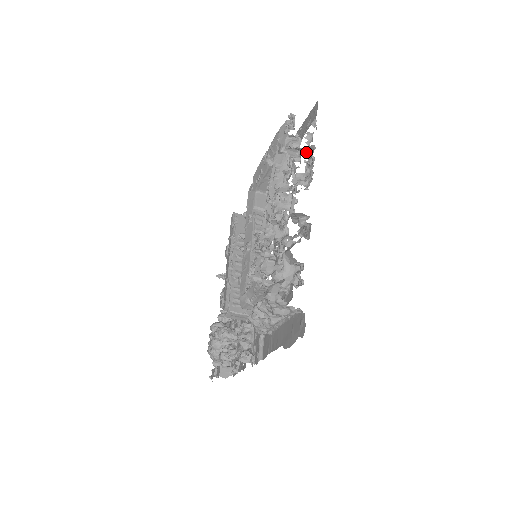
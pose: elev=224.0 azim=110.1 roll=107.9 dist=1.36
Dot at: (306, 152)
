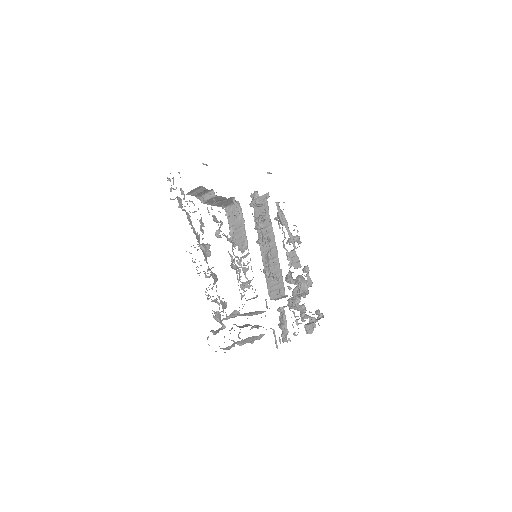
Dot at: (192, 202)
